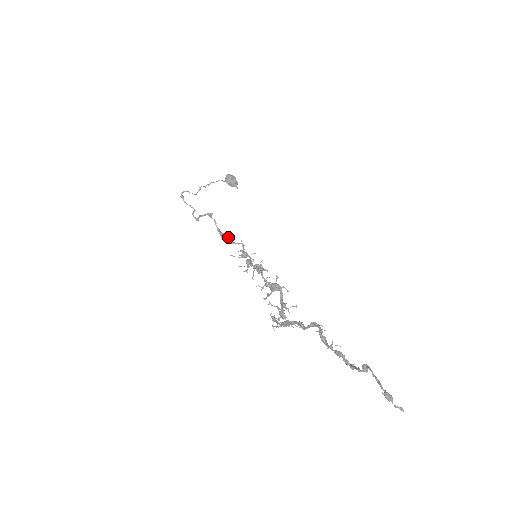
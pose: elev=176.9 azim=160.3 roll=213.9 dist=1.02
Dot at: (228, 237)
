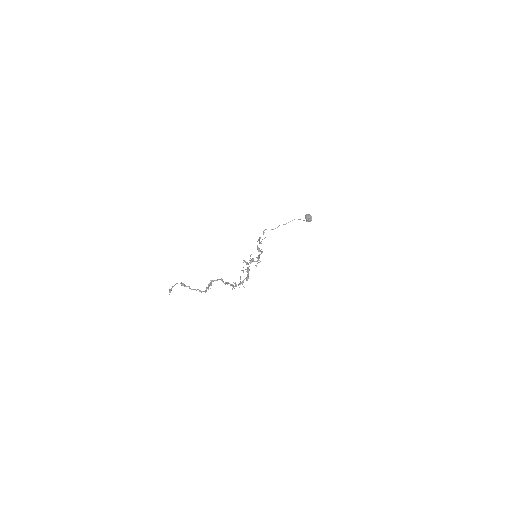
Dot at: (261, 249)
